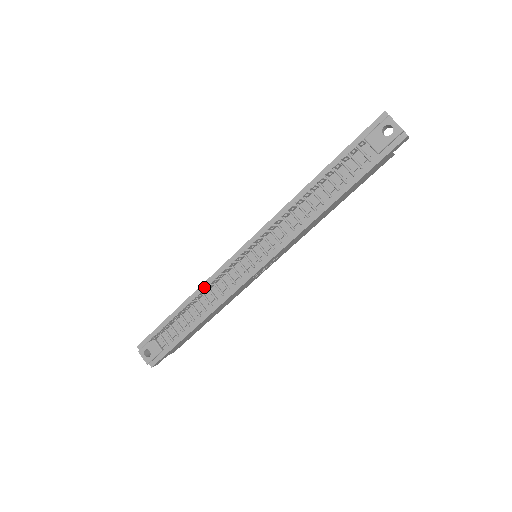
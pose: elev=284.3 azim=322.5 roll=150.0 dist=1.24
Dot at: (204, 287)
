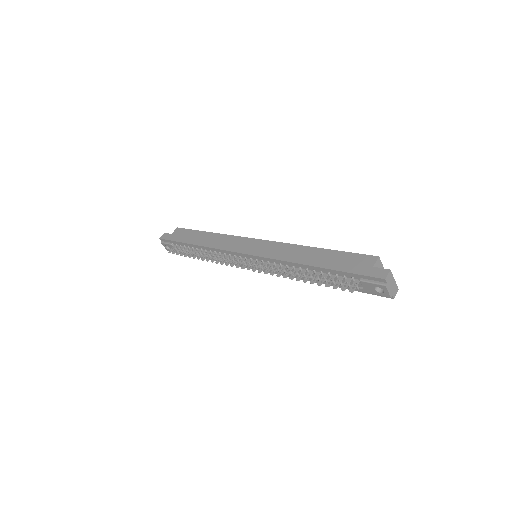
Dot at: (212, 250)
